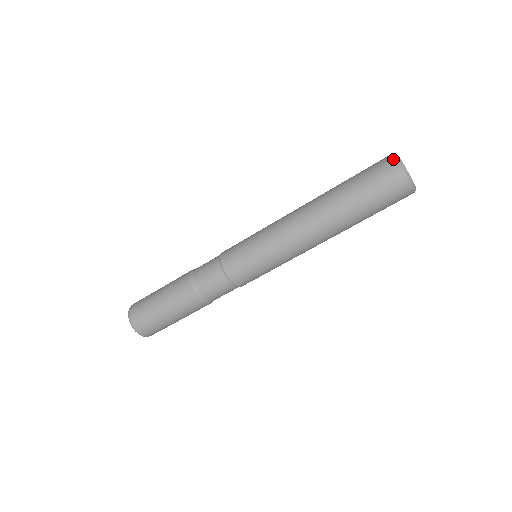
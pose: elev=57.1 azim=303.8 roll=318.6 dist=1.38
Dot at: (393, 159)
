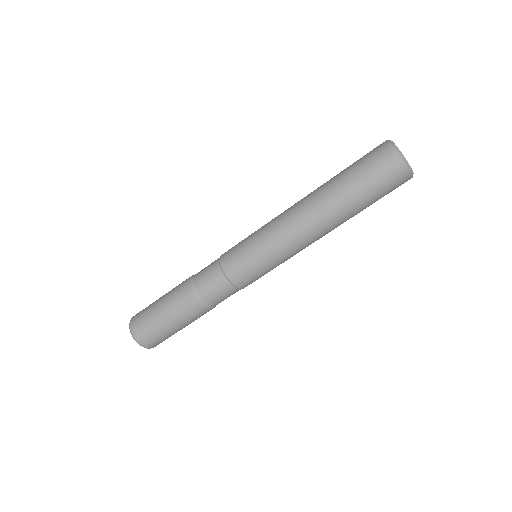
Dot at: (392, 151)
